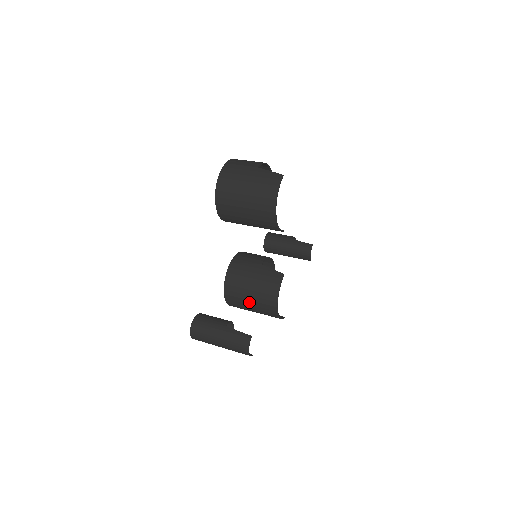
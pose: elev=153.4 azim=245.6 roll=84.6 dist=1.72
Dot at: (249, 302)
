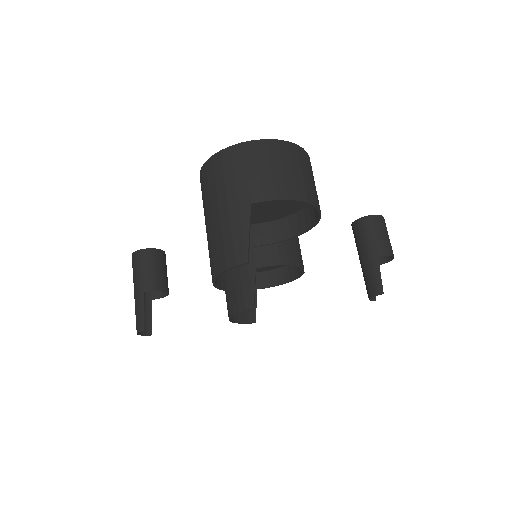
Dot at: occluded
